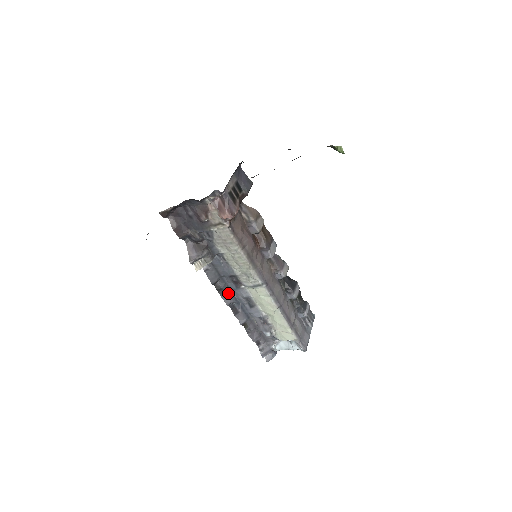
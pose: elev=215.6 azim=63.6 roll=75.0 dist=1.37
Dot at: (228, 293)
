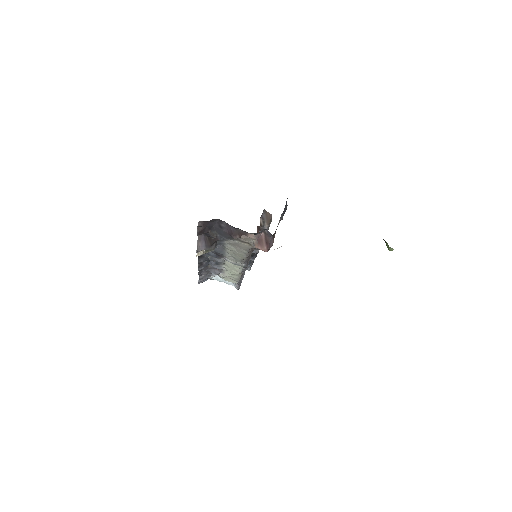
Dot at: (205, 257)
